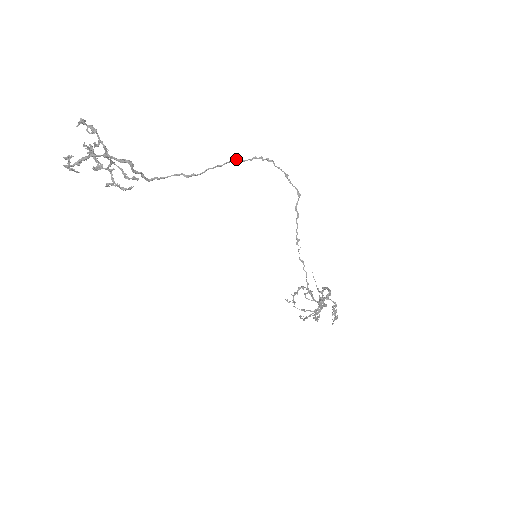
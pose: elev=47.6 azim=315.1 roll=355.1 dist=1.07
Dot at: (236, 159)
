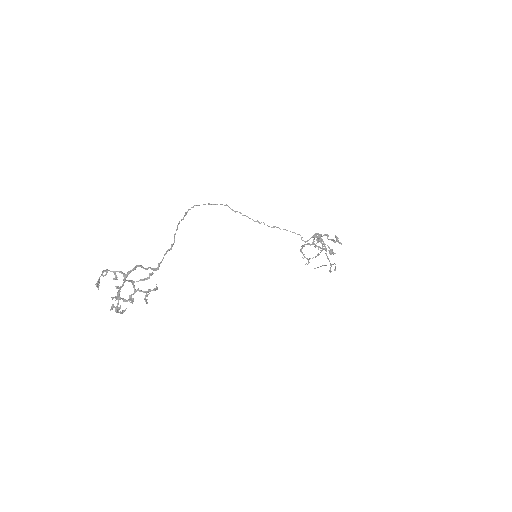
Dot at: (179, 221)
